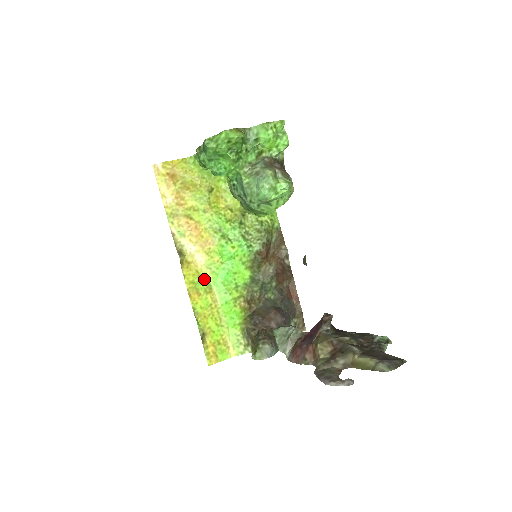
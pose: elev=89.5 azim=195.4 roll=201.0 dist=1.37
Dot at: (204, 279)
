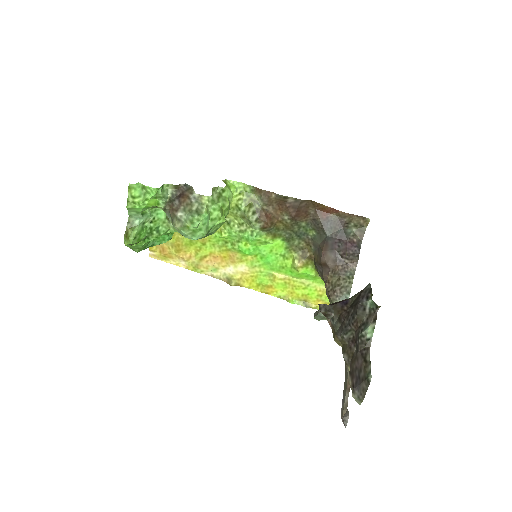
Dot at: (261, 275)
